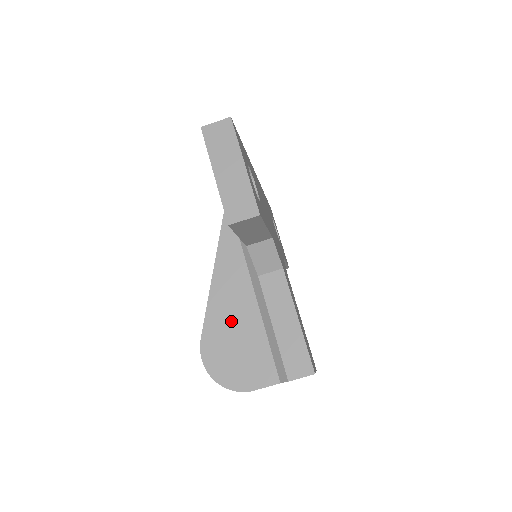
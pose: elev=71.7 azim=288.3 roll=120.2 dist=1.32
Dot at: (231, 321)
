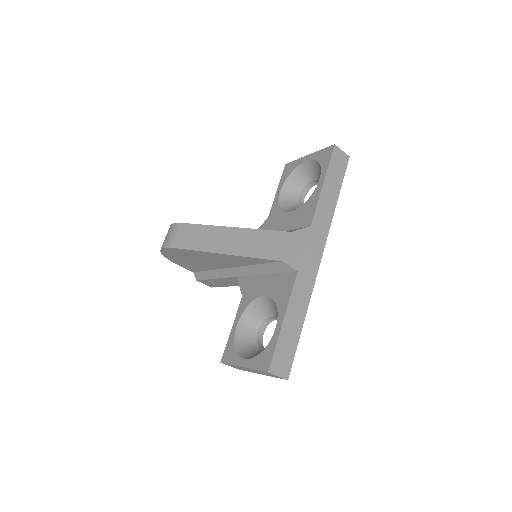
Dot at: (199, 259)
